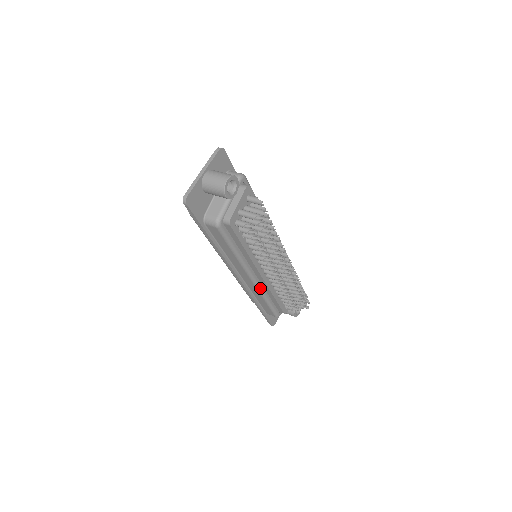
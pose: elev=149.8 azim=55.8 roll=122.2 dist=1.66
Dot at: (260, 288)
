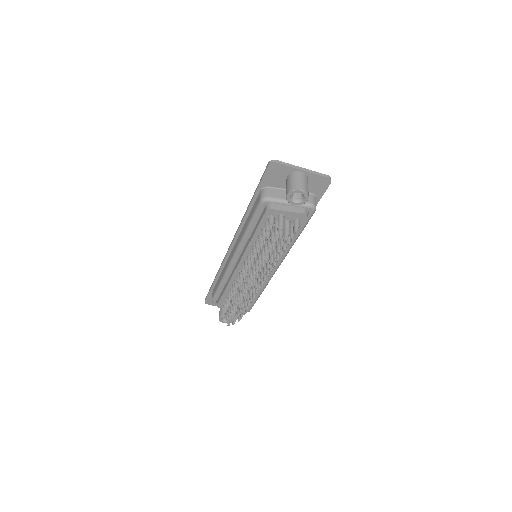
Dot at: (229, 270)
